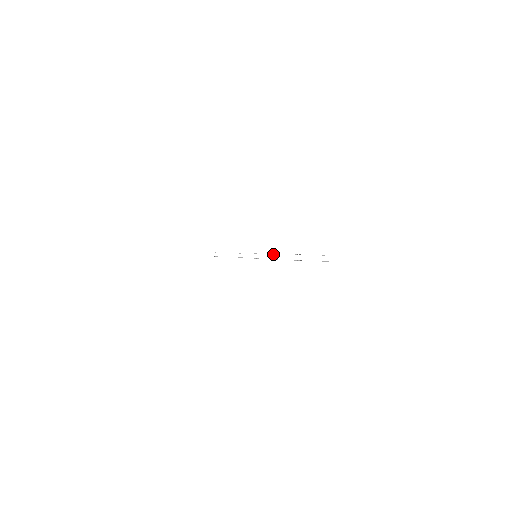
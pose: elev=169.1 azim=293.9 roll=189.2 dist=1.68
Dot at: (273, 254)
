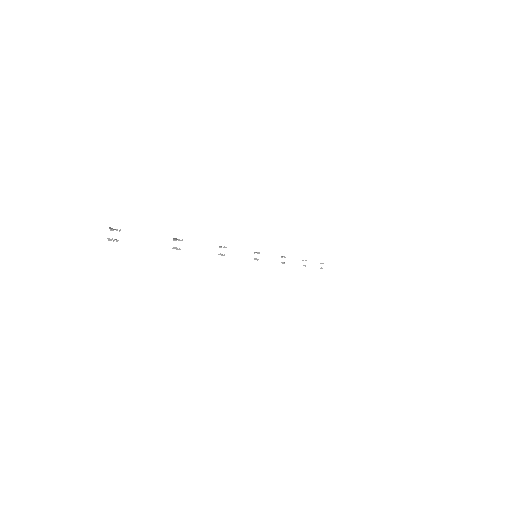
Dot at: (219, 247)
